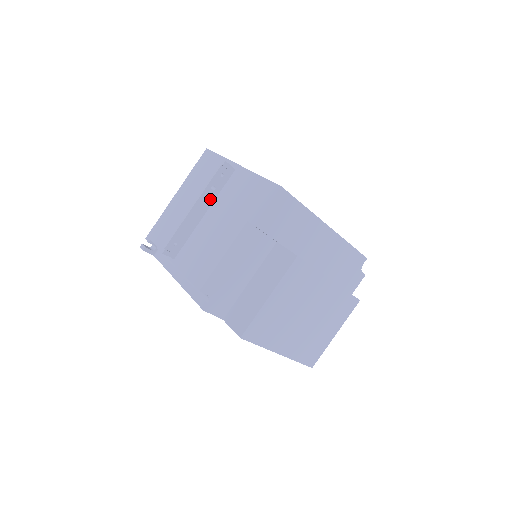
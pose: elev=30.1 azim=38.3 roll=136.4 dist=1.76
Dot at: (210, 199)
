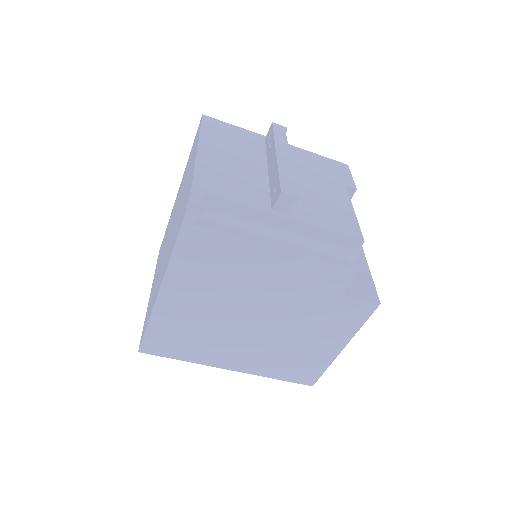
Dot at: occluded
